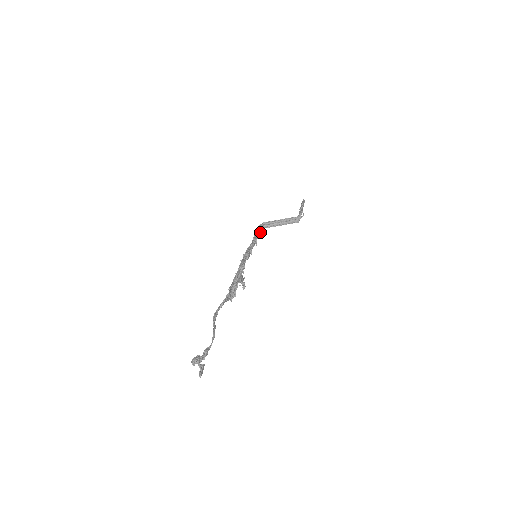
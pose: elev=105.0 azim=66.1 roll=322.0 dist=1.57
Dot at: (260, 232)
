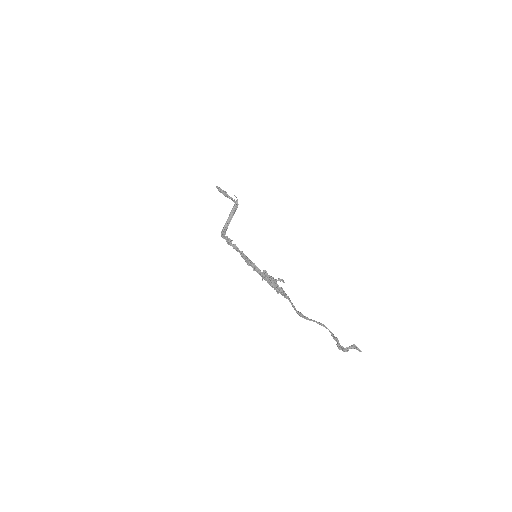
Dot at: occluded
